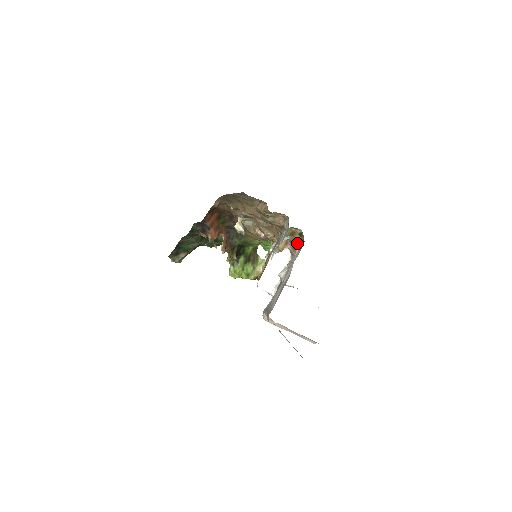
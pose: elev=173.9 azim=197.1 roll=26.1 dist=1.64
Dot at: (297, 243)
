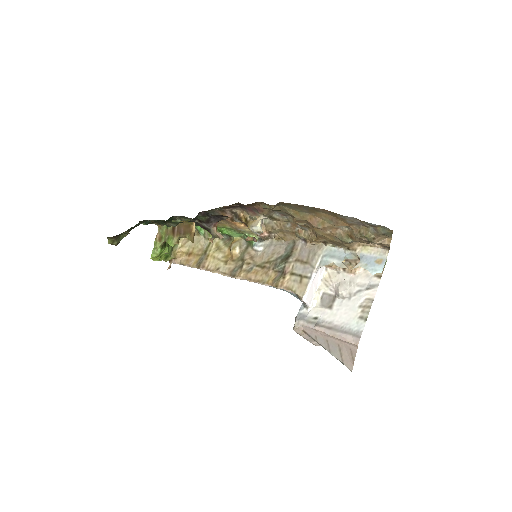
Dot at: occluded
